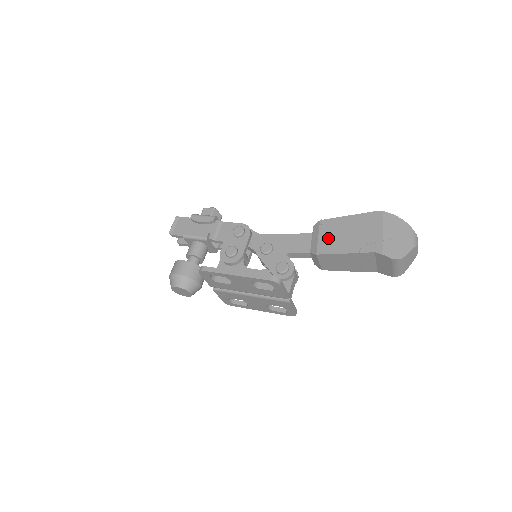
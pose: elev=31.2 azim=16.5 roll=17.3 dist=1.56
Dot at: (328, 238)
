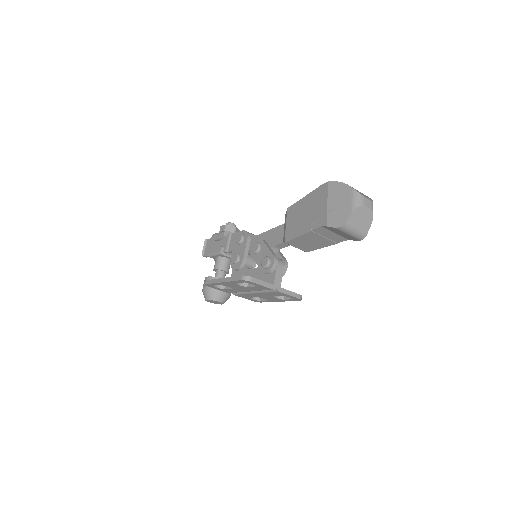
Dot at: (292, 224)
